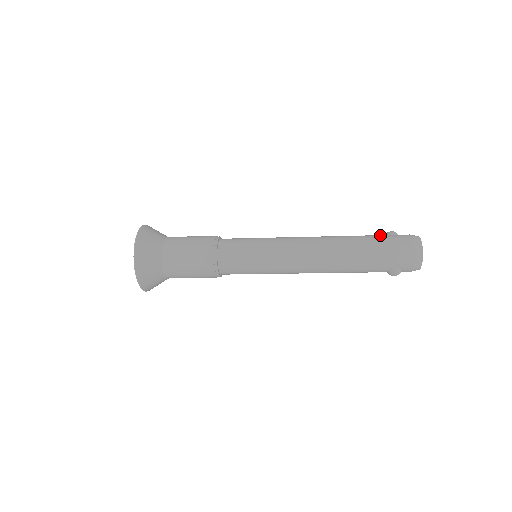
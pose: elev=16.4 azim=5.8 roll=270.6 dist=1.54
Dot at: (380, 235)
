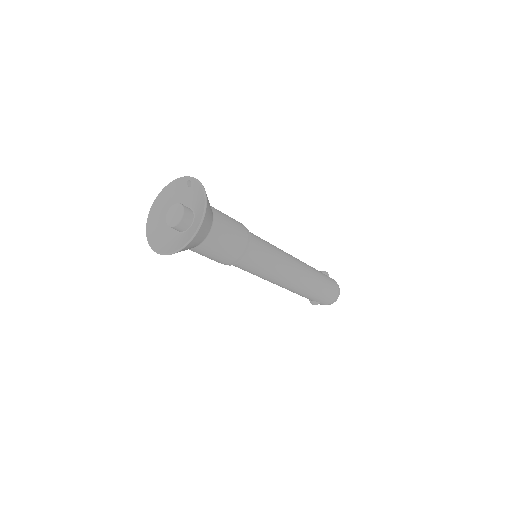
Dot at: (325, 275)
